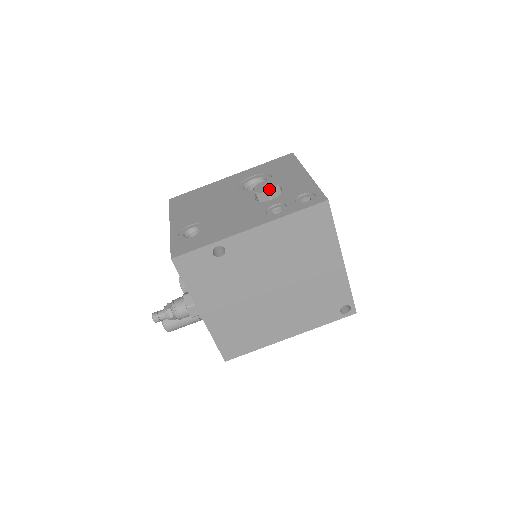
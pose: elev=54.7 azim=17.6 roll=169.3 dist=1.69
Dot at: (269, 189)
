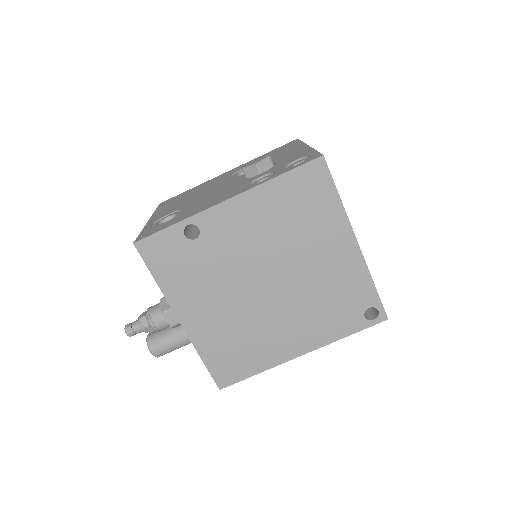
Dot at: (257, 161)
